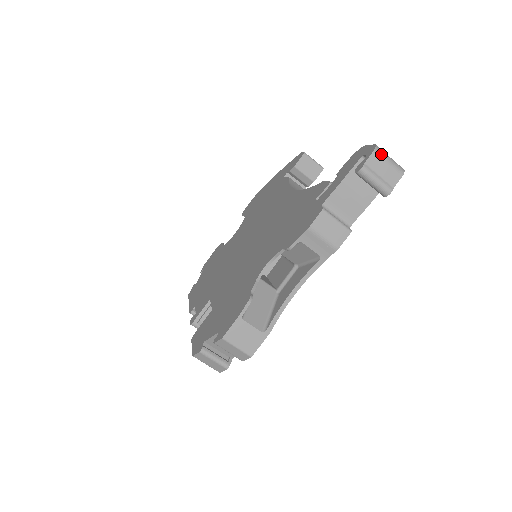
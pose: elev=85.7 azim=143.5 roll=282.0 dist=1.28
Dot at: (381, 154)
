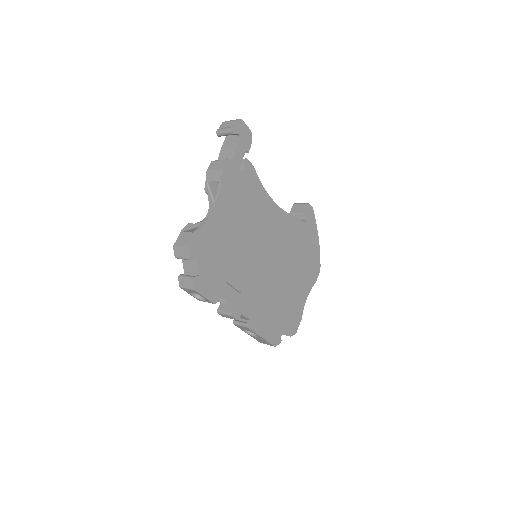
Dot at: (226, 122)
